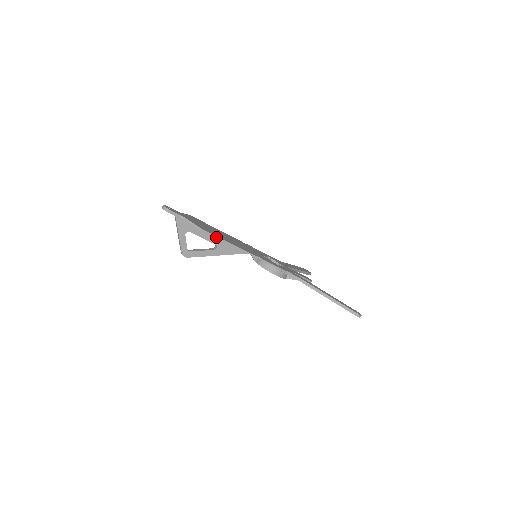
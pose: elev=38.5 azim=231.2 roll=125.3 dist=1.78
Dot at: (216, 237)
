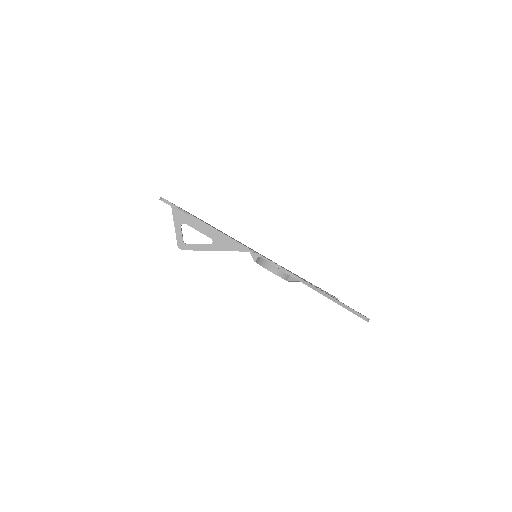
Dot at: (205, 224)
